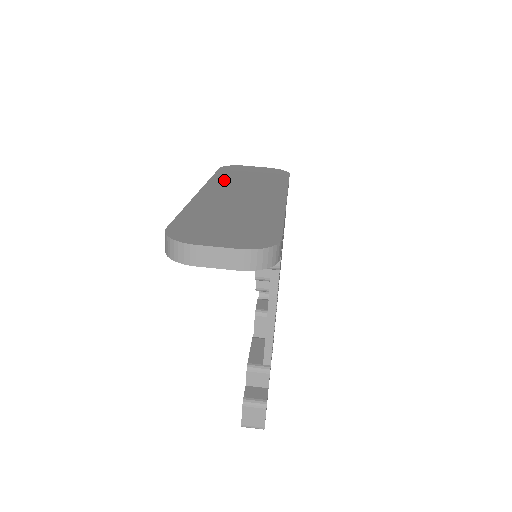
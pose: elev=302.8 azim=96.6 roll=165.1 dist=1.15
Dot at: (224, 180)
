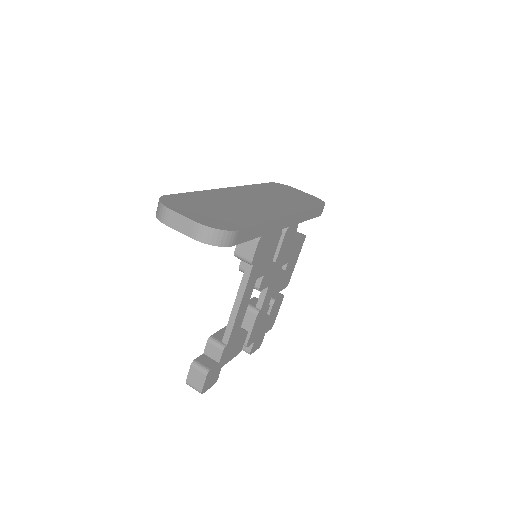
Dot at: (259, 189)
